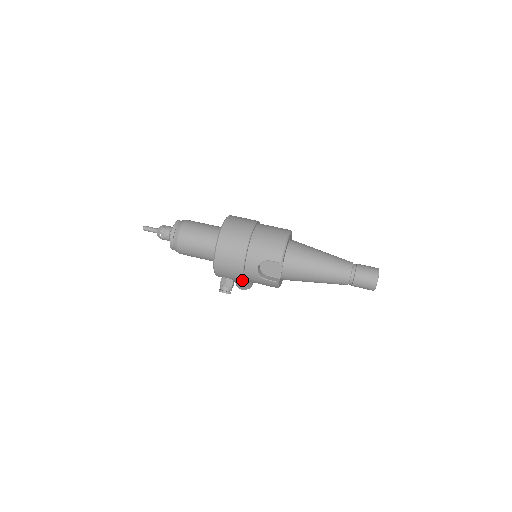
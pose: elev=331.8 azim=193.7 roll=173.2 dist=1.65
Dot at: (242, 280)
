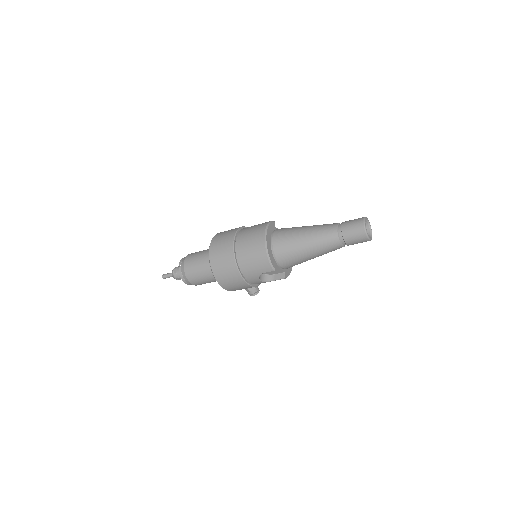
Dot at: (258, 285)
